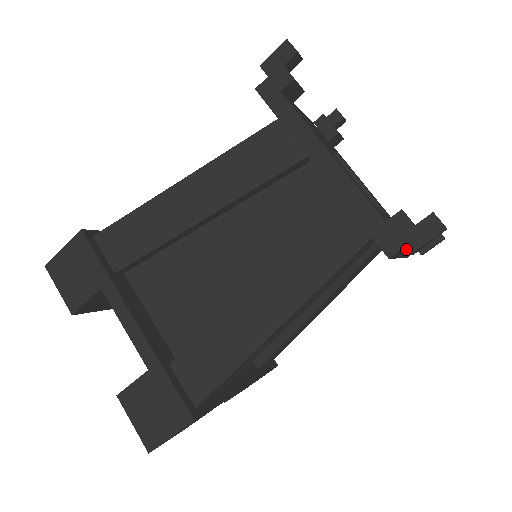
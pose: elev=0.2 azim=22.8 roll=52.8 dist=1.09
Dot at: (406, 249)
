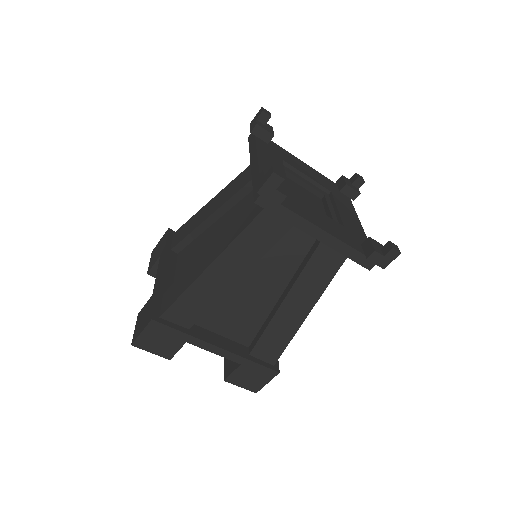
Dot at: (290, 212)
